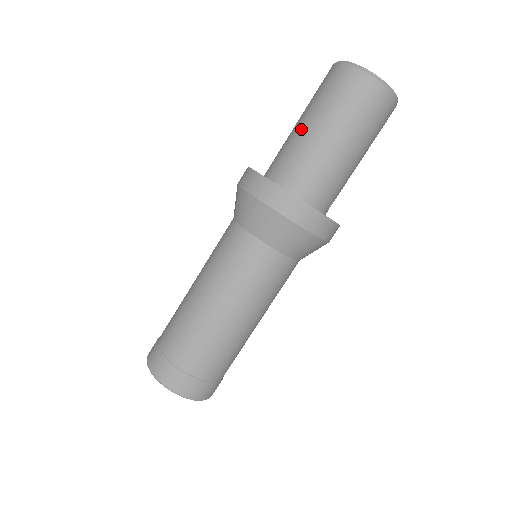
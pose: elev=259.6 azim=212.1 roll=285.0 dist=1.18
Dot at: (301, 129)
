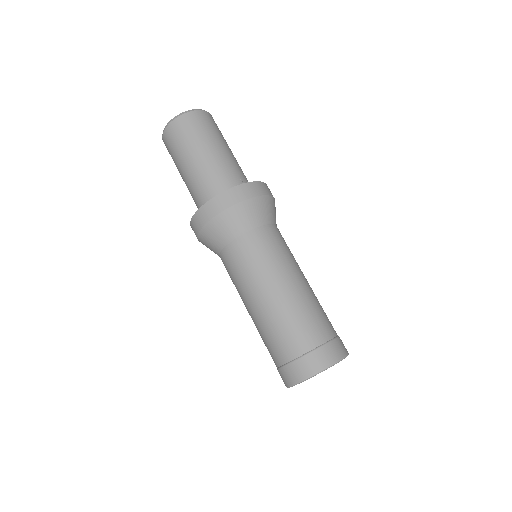
Dot at: occluded
